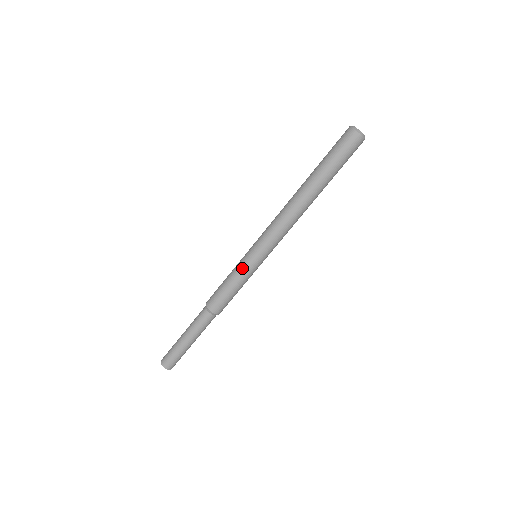
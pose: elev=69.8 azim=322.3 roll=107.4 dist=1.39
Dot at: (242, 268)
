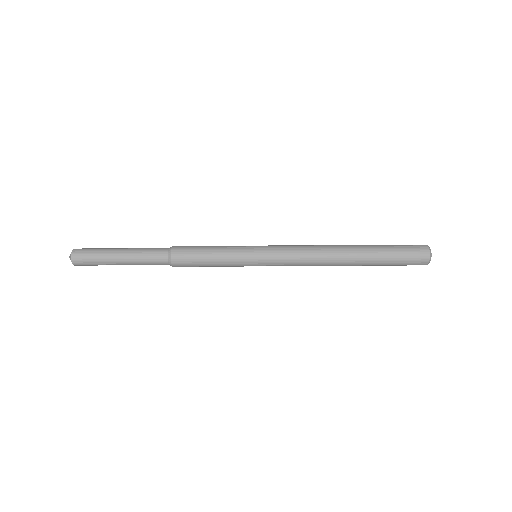
Dot at: (238, 246)
